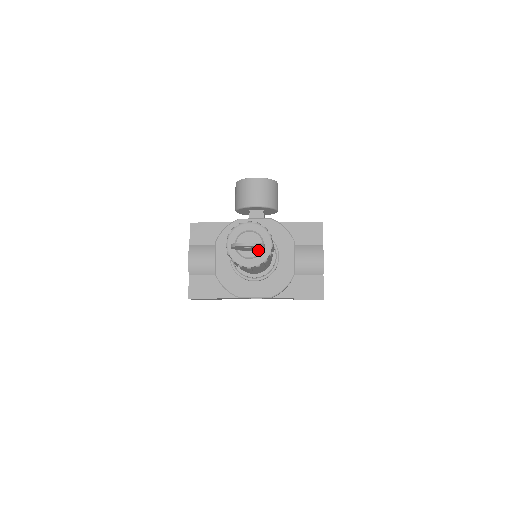
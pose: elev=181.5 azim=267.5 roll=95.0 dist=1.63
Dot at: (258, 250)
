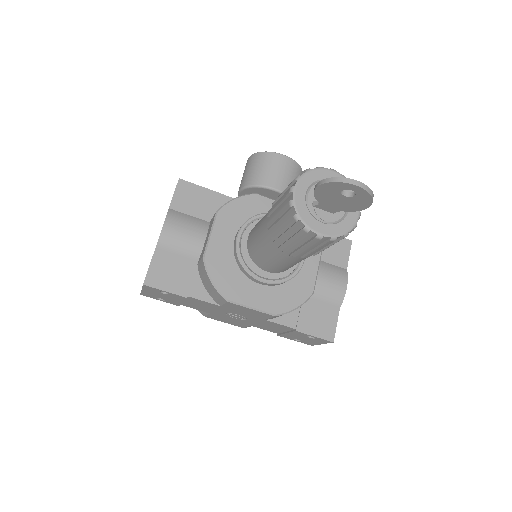
Dot at: (339, 215)
